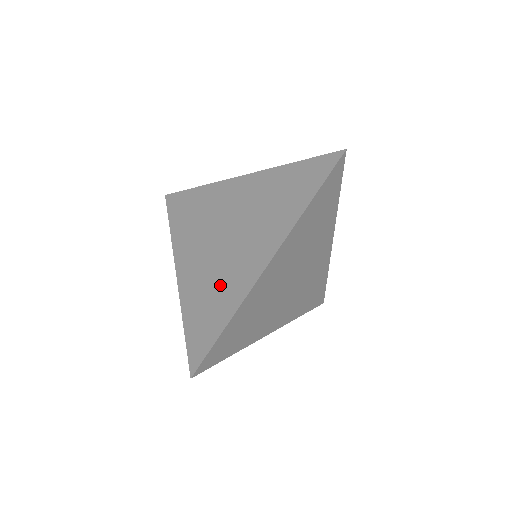
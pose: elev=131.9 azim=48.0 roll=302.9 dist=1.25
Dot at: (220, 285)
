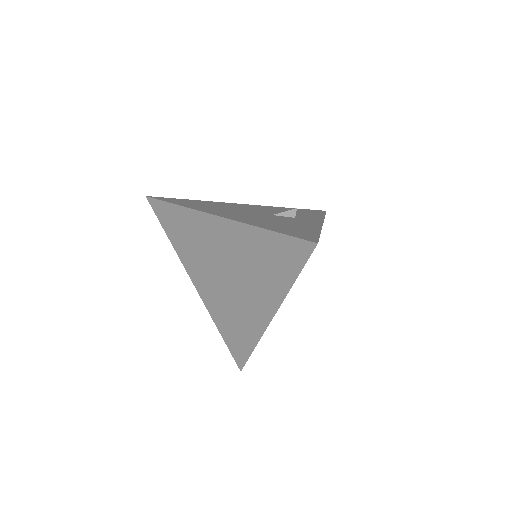
Dot at: (237, 317)
